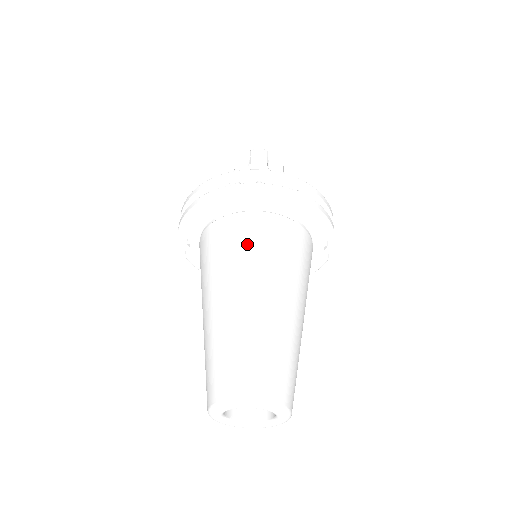
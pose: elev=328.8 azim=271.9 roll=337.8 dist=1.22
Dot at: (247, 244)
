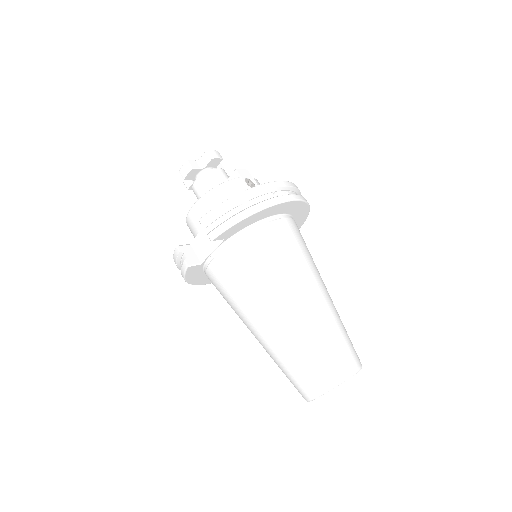
Dot at: (295, 249)
